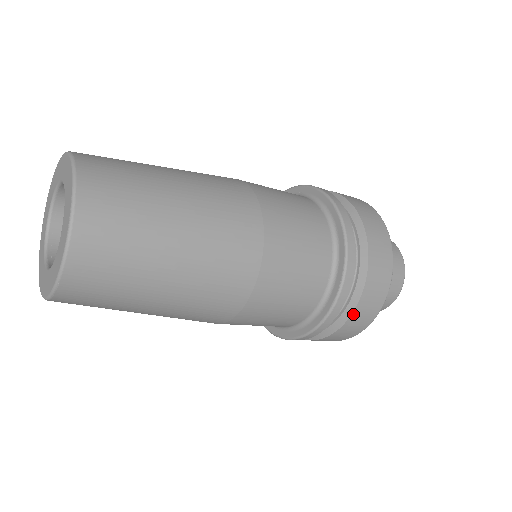
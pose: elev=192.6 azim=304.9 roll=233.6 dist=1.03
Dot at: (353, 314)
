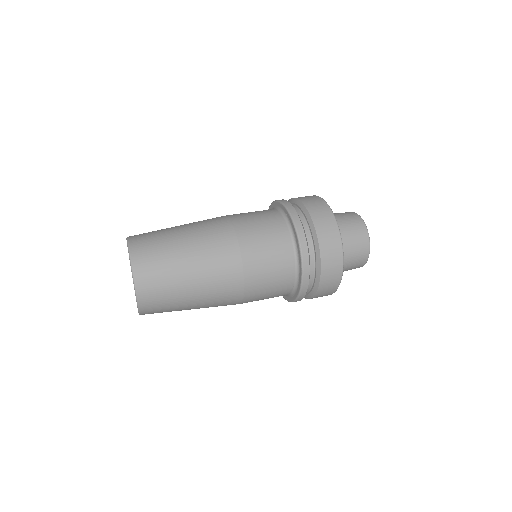
Dot at: occluded
